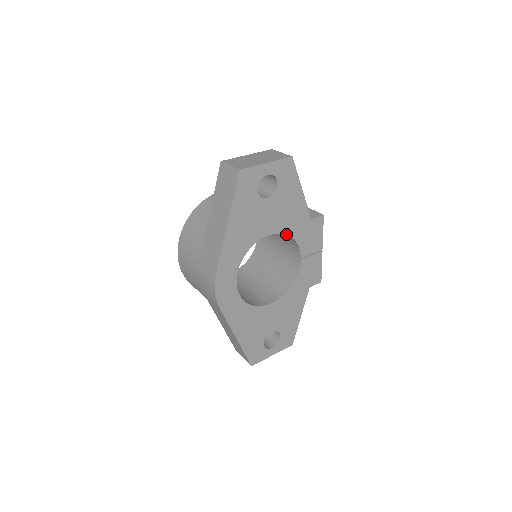
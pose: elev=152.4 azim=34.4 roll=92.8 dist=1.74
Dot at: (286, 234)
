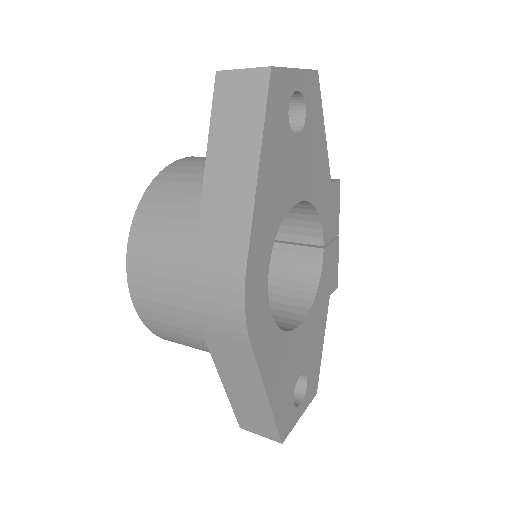
Dot at: (312, 204)
